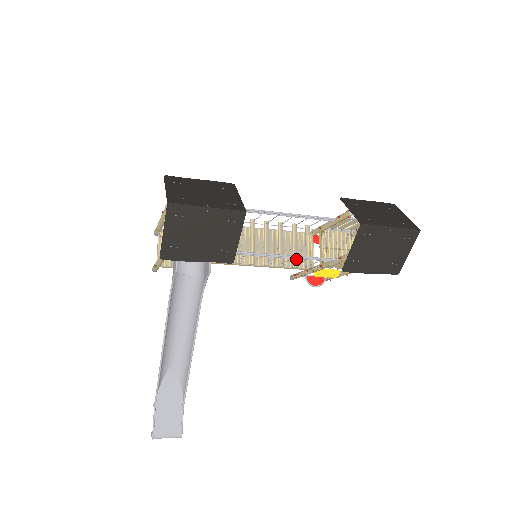
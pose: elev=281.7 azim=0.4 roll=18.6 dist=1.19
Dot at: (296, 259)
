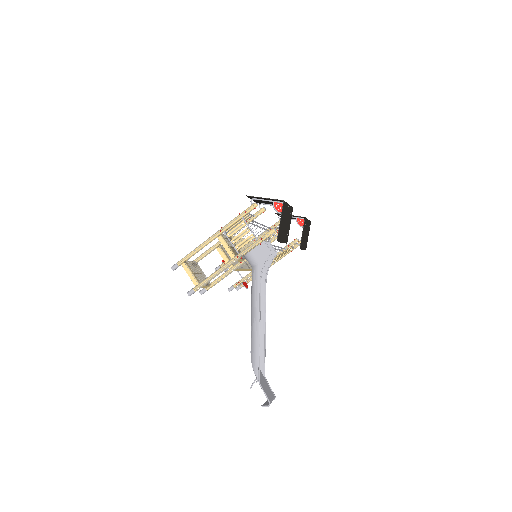
Dot at: occluded
